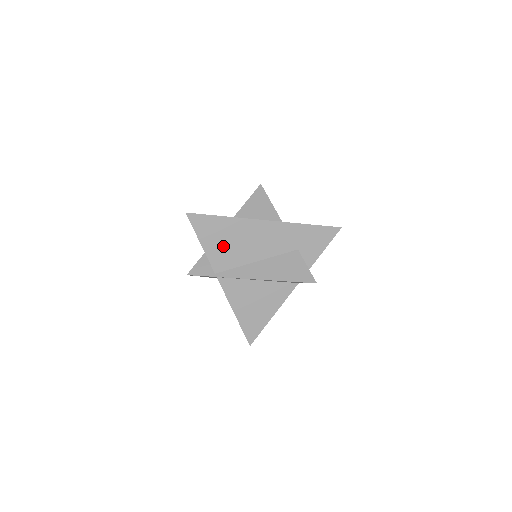
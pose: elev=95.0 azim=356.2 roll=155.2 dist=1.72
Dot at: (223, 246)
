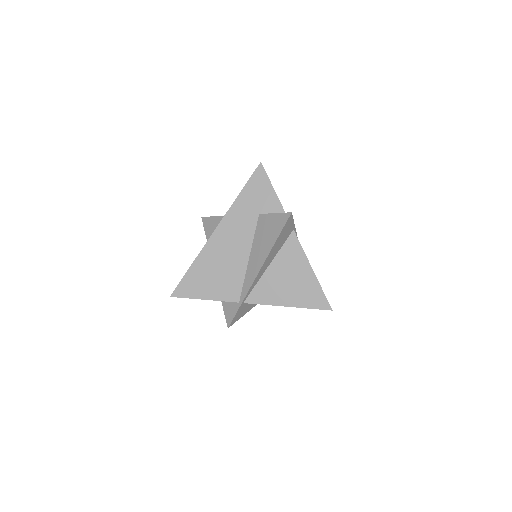
Dot at: (217, 281)
